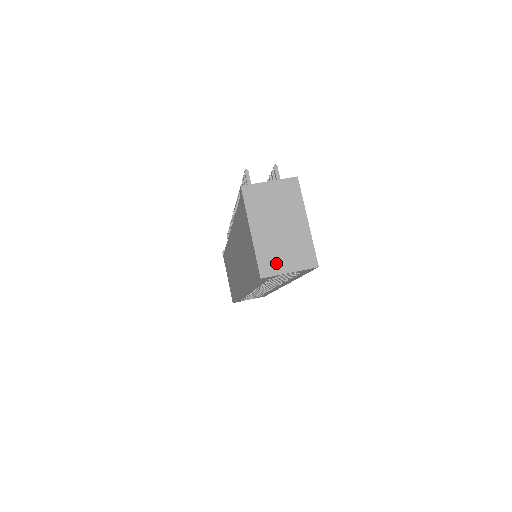
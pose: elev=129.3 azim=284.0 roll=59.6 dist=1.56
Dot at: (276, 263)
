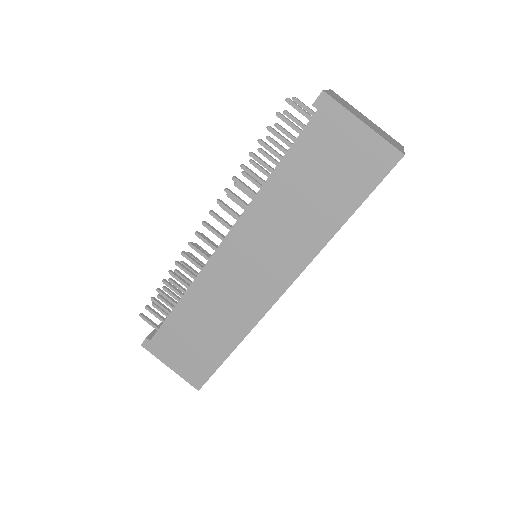
Dot at: (394, 144)
